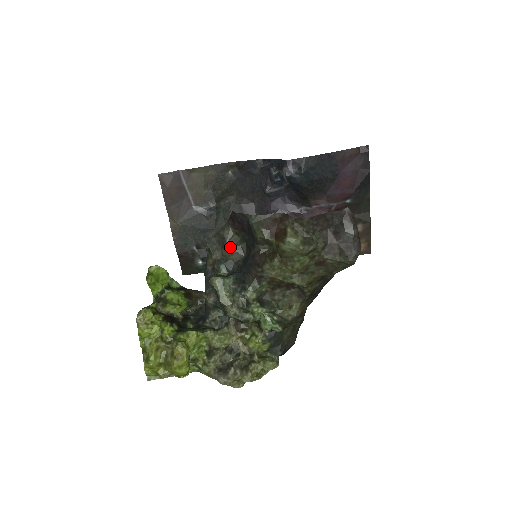
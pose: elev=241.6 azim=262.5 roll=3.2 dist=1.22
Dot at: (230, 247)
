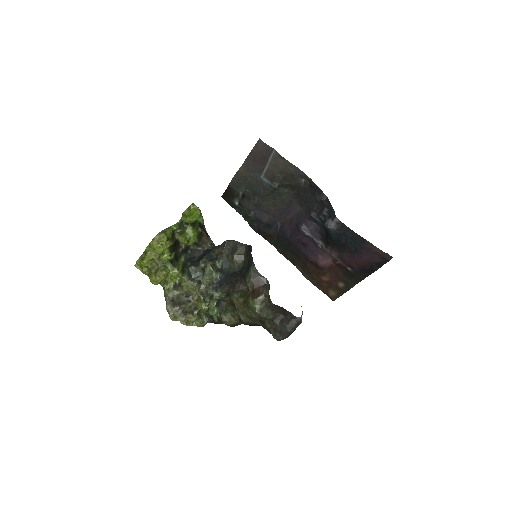
Dot at: (234, 258)
